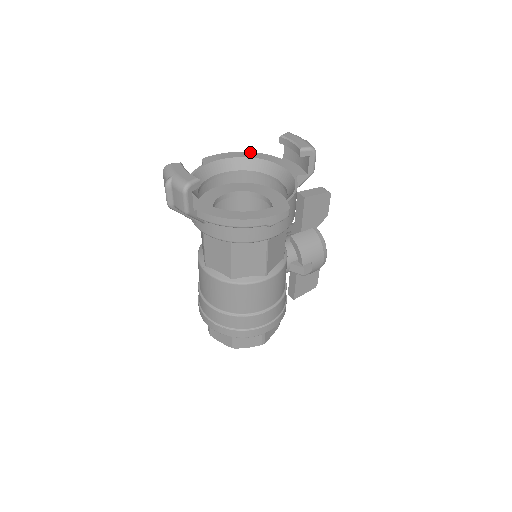
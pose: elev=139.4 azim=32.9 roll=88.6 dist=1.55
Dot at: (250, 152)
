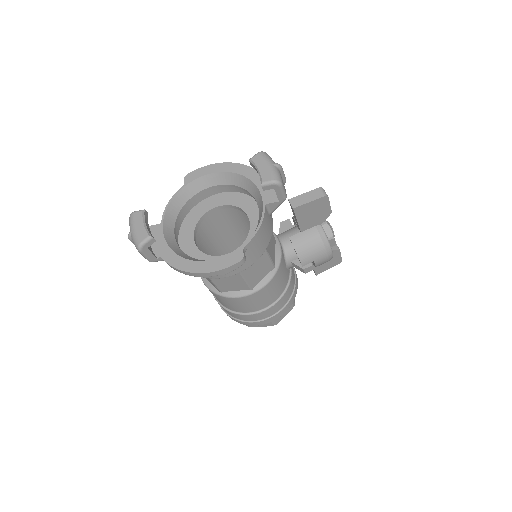
Dot at: (233, 163)
